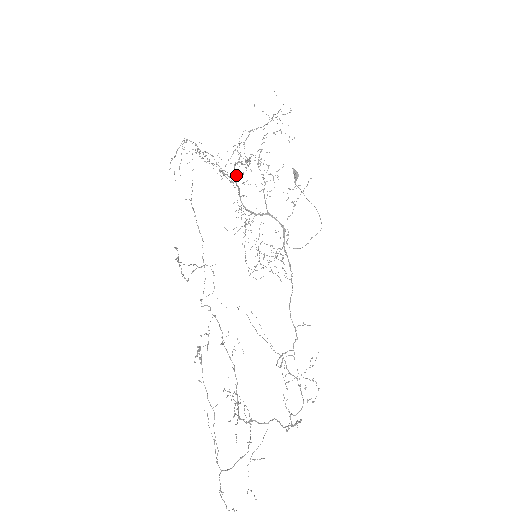
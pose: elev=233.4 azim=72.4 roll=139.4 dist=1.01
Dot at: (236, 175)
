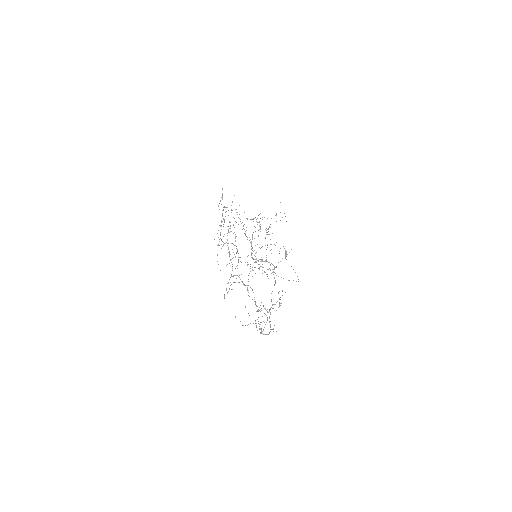
Dot at: occluded
